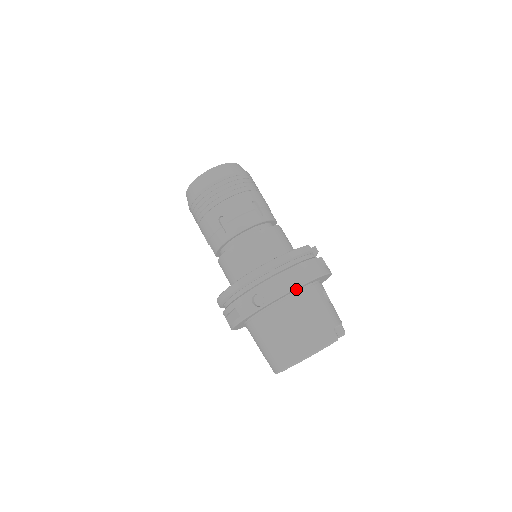
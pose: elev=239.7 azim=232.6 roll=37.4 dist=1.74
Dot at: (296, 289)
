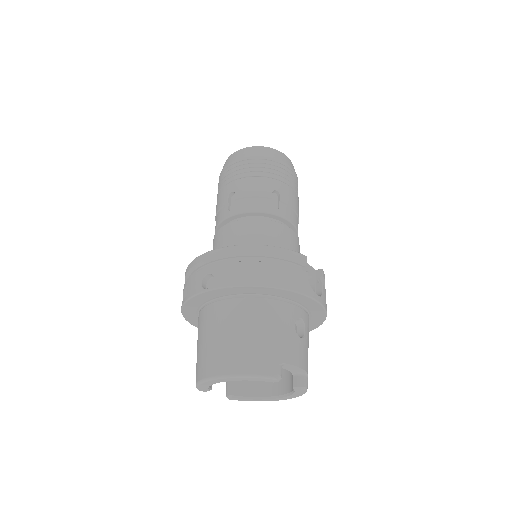
Dot at: (257, 290)
